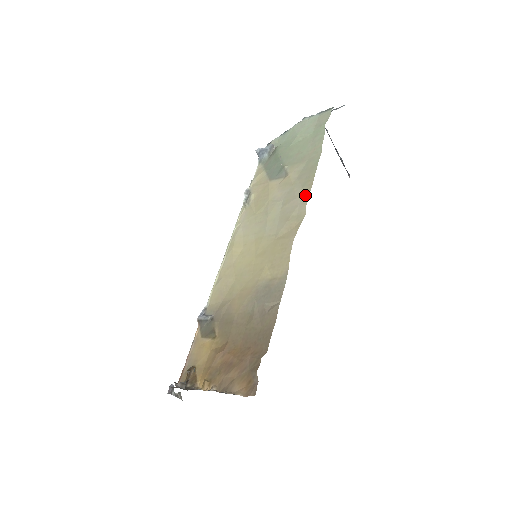
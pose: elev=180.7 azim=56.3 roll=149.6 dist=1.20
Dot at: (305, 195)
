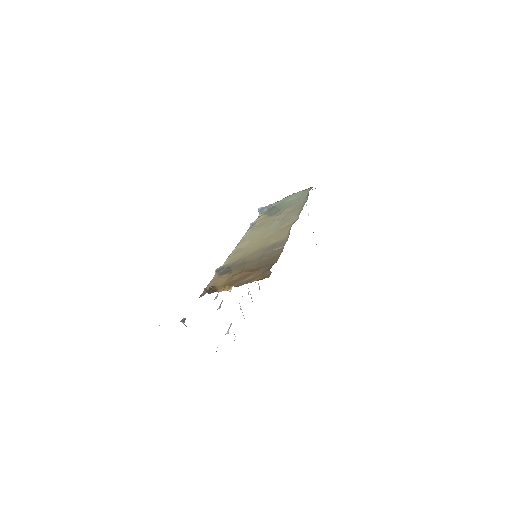
Dot at: (298, 213)
